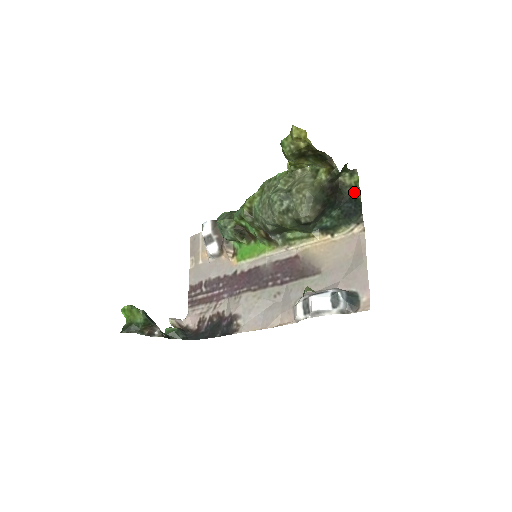
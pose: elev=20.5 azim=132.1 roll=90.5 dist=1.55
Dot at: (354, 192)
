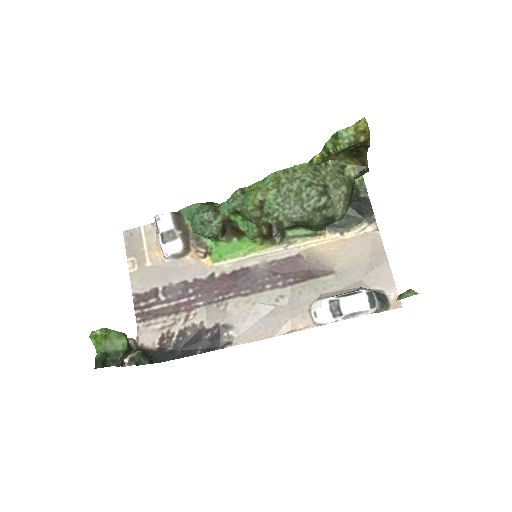
Dot at: (360, 191)
